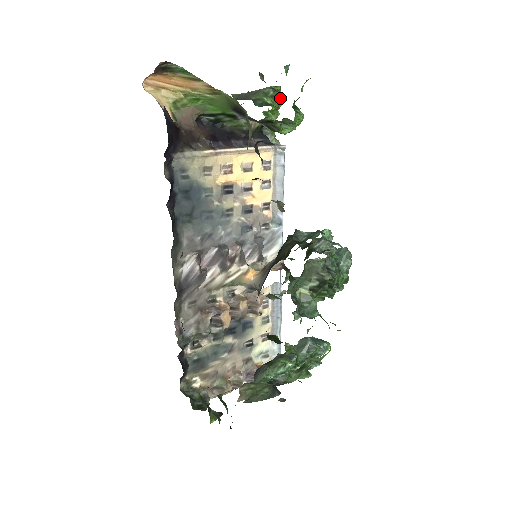
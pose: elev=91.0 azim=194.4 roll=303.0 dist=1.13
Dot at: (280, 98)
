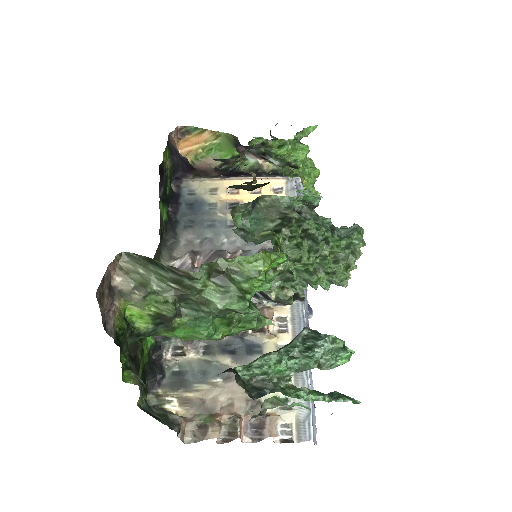
Dot at: (314, 168)
